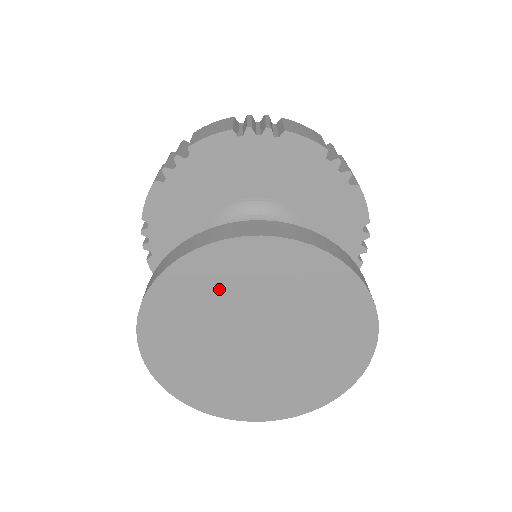
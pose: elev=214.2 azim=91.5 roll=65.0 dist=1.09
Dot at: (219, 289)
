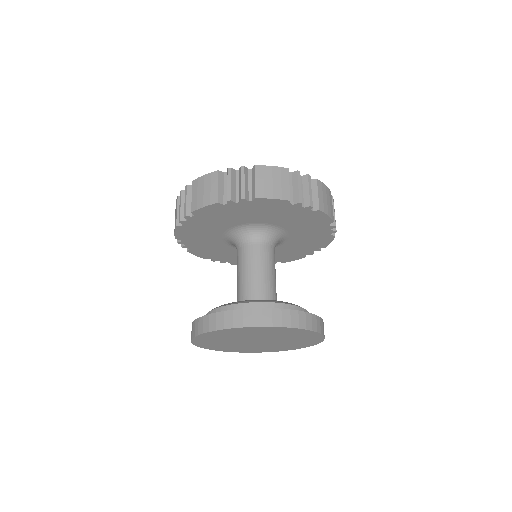
Dot at: (229, 336)
